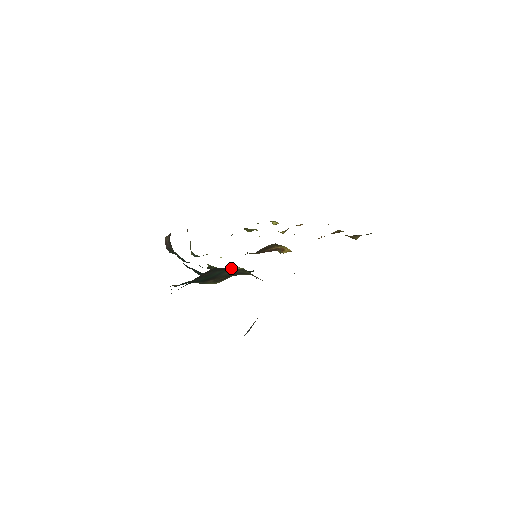
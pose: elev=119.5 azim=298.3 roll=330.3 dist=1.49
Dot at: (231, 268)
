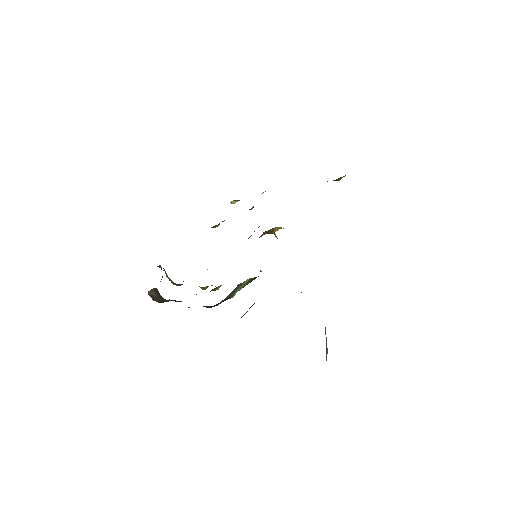
Dot at: (241, 284)
